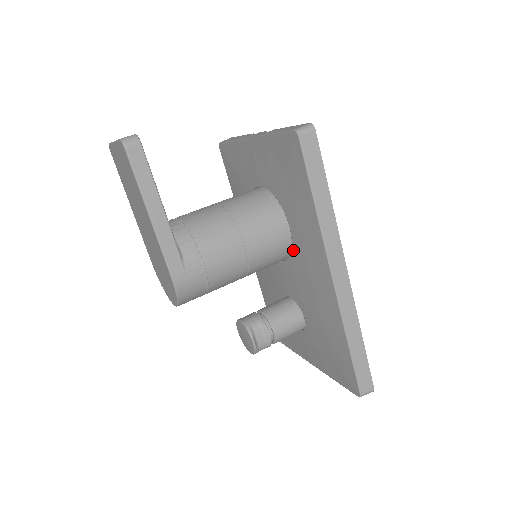
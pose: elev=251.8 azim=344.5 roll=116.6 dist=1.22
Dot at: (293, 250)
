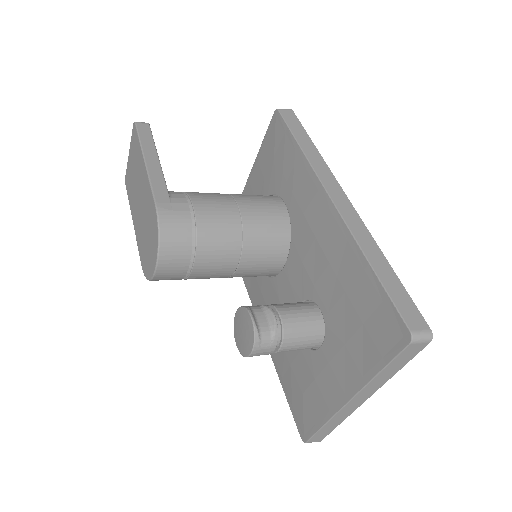
Dot at: (292, 225)
